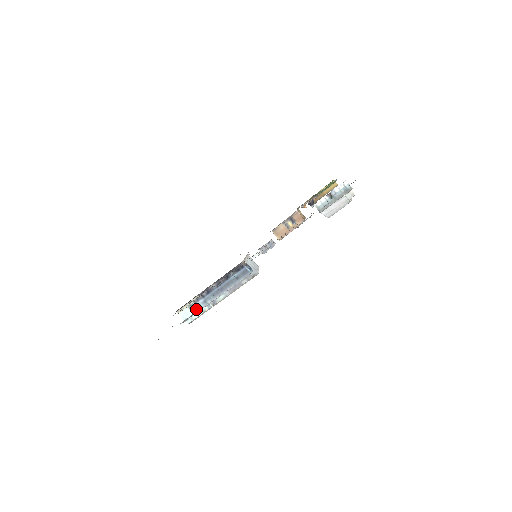
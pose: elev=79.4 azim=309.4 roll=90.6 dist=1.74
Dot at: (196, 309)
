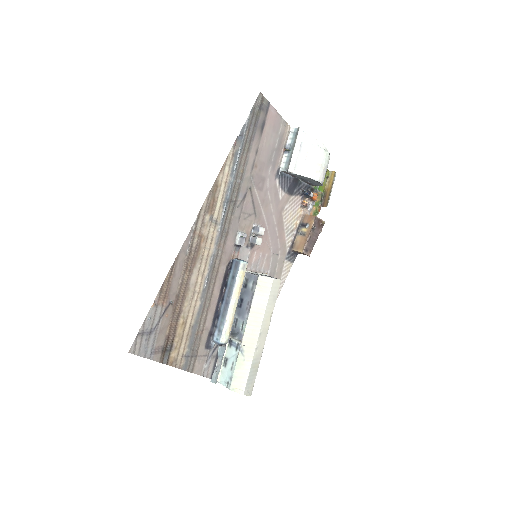
Dot at: (230, 362)
